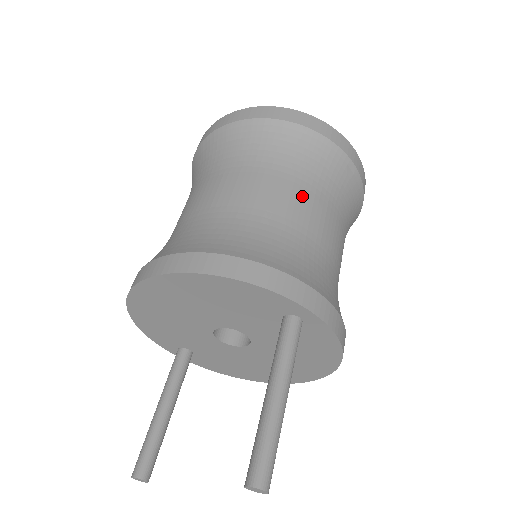
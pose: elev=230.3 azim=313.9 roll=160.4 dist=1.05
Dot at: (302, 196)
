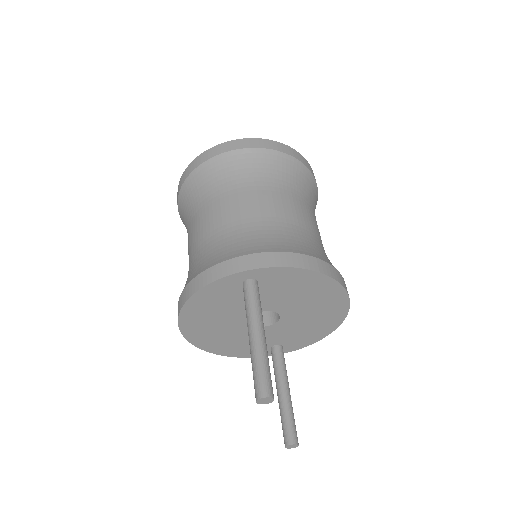
Dot at: (220, 206)
